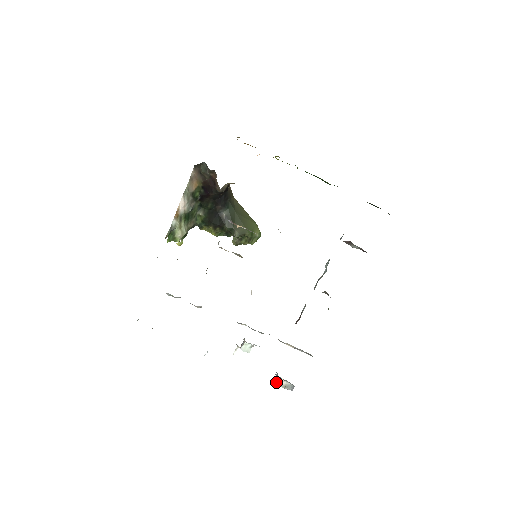
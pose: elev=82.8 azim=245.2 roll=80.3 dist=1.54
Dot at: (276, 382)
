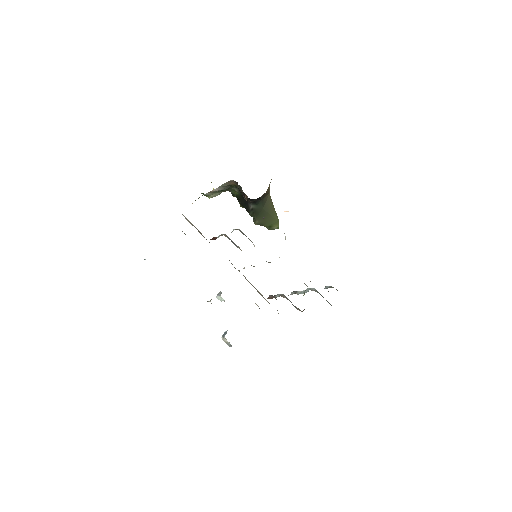
Dot at: (222, 337)
